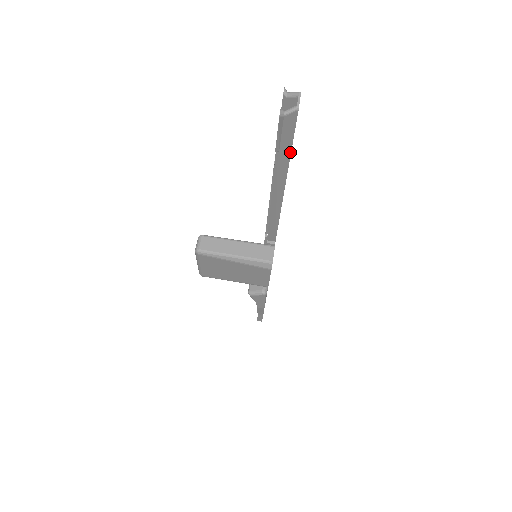
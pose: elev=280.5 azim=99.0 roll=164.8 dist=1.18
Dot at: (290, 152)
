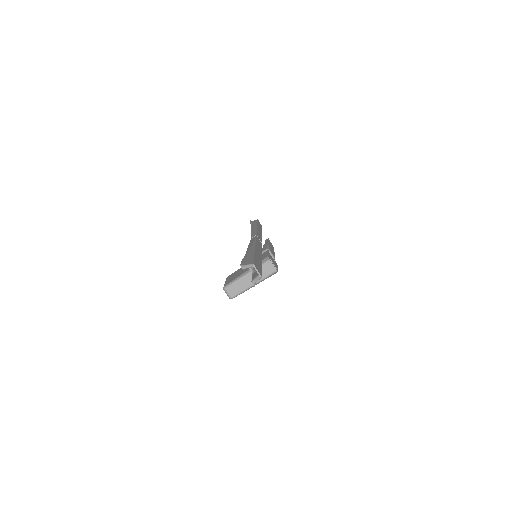
Dot at: occluded
